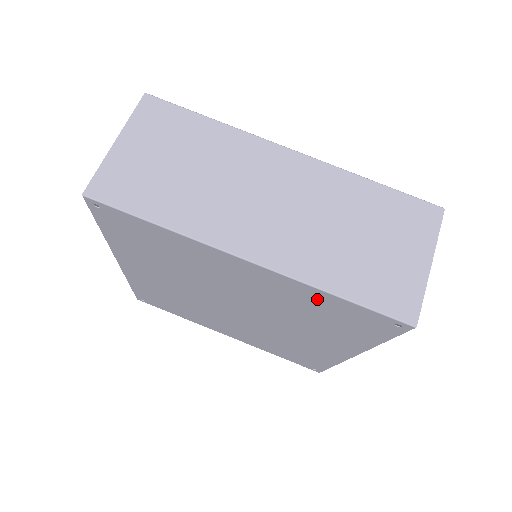
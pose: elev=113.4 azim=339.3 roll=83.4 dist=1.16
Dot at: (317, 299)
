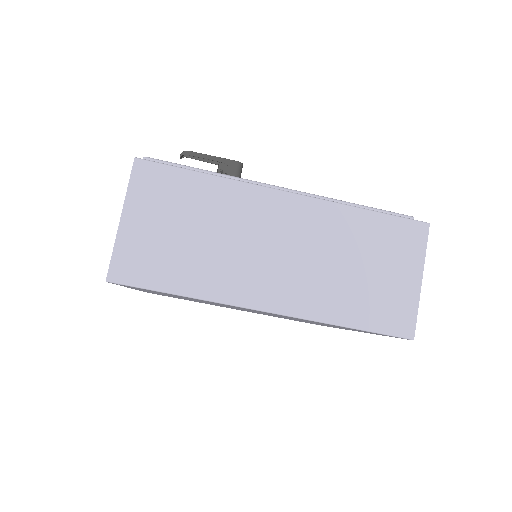
Dot at: occluded
